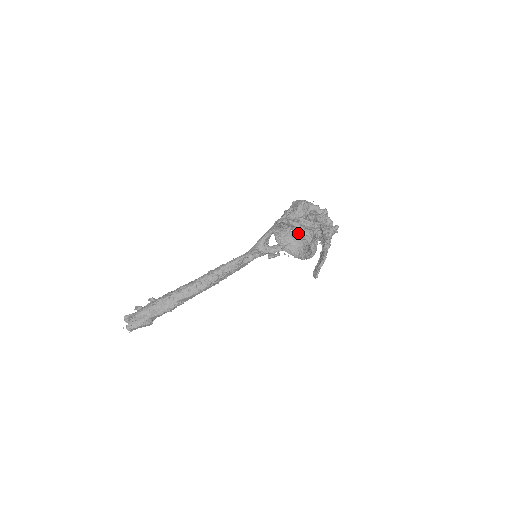
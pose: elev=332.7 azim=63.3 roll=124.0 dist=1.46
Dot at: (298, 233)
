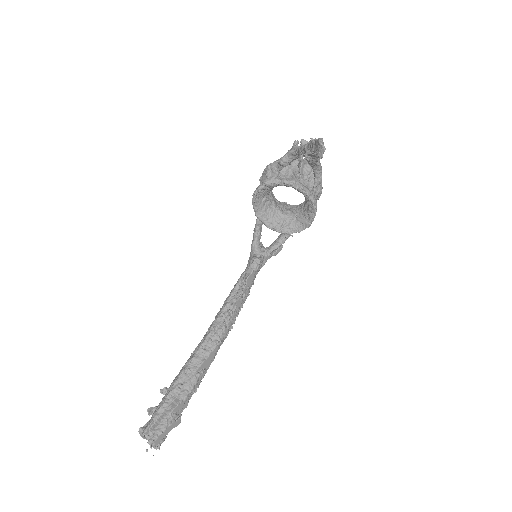
Dot at: (287, 208)
